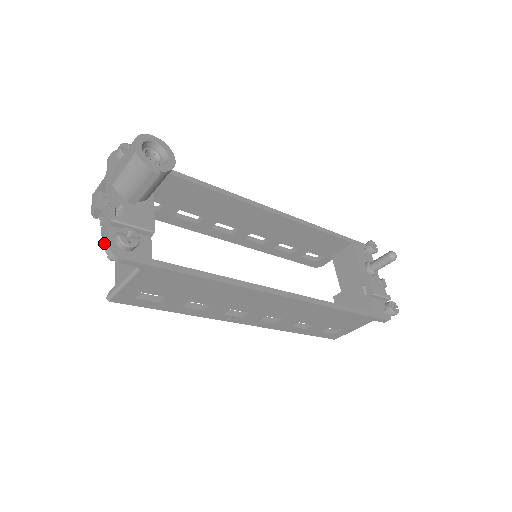
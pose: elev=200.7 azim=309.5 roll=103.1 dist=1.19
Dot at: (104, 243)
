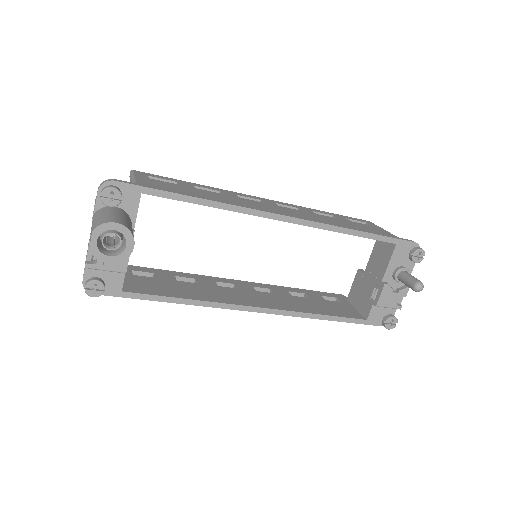
Dot at: (83, 277)
